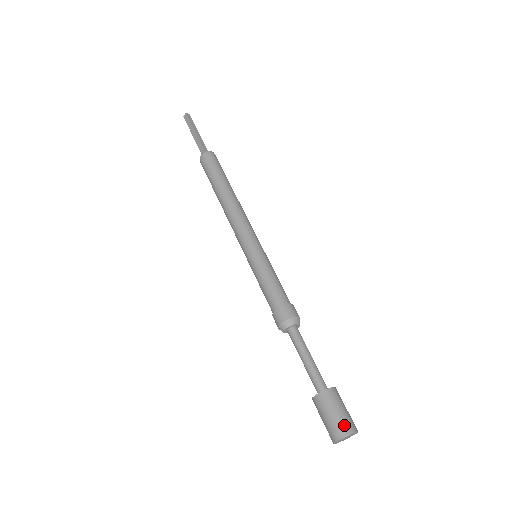
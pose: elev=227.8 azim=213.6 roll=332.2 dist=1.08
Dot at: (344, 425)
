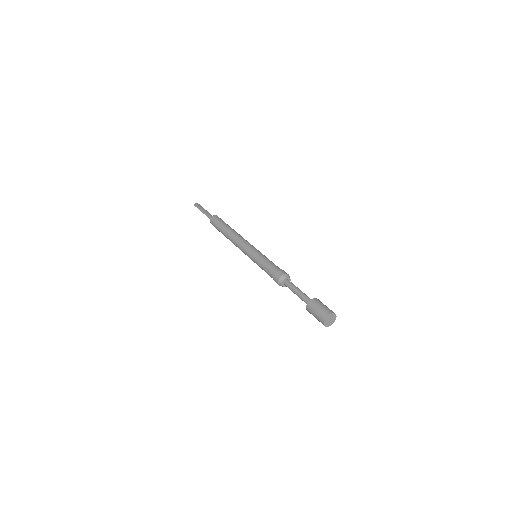
Dot at: (325, 311)
